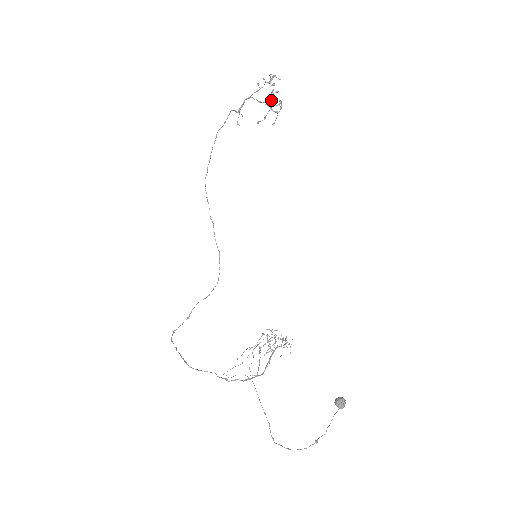
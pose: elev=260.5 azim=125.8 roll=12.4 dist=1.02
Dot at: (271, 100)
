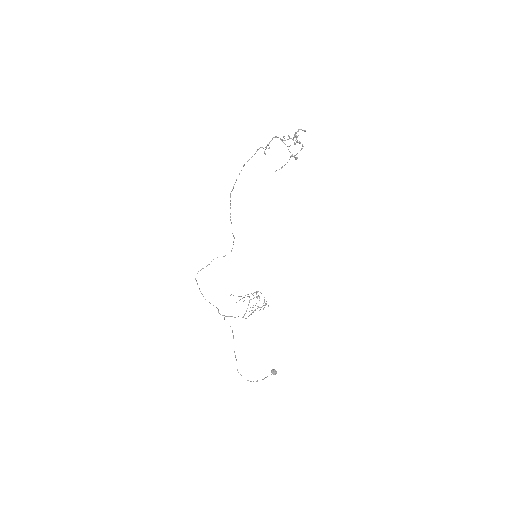
Dot at: occluded
